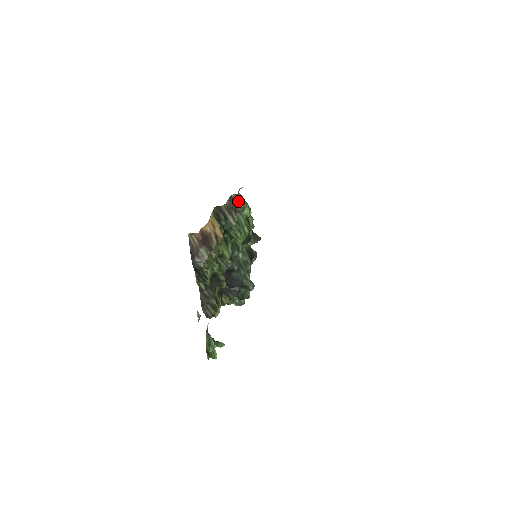
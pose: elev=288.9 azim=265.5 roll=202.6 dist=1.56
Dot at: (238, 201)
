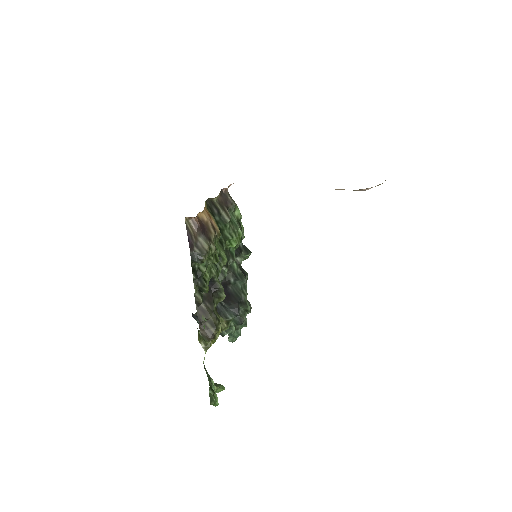
Dot at: (229, 197)
